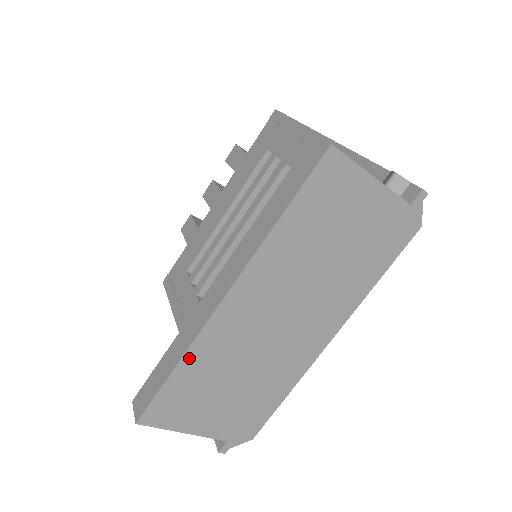
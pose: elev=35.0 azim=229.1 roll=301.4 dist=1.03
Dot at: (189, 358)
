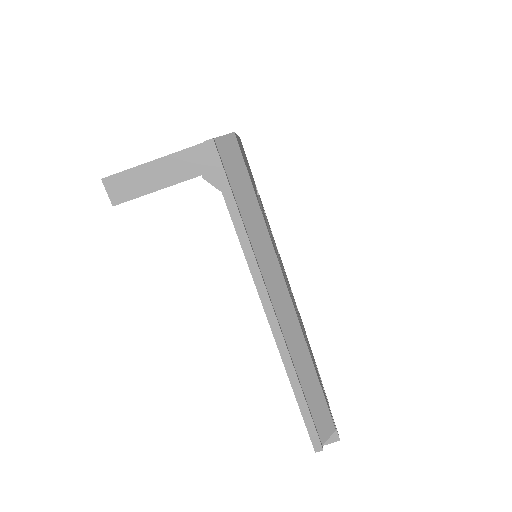
Dot at: occluded
